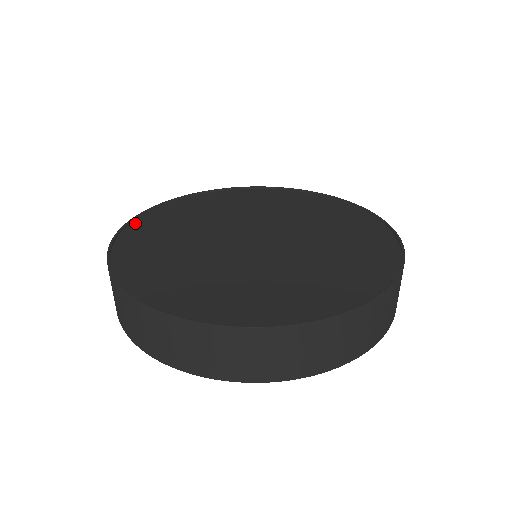
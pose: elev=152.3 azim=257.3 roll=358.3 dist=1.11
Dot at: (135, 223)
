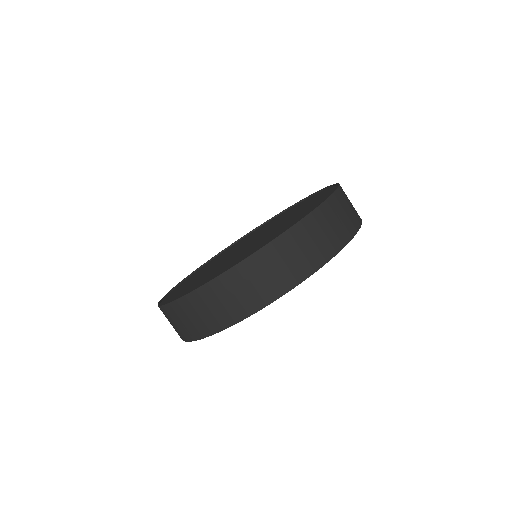
Dot at: (219, 254)
